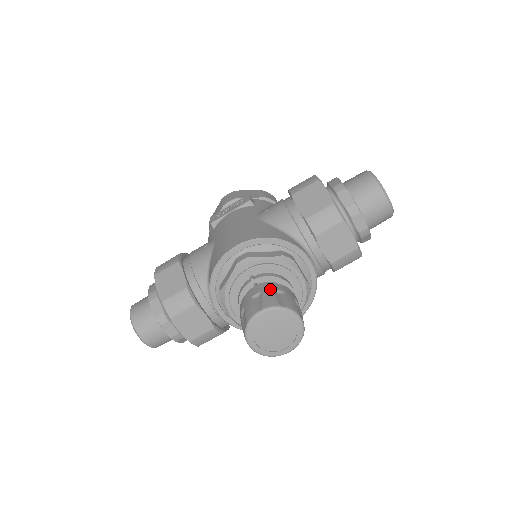
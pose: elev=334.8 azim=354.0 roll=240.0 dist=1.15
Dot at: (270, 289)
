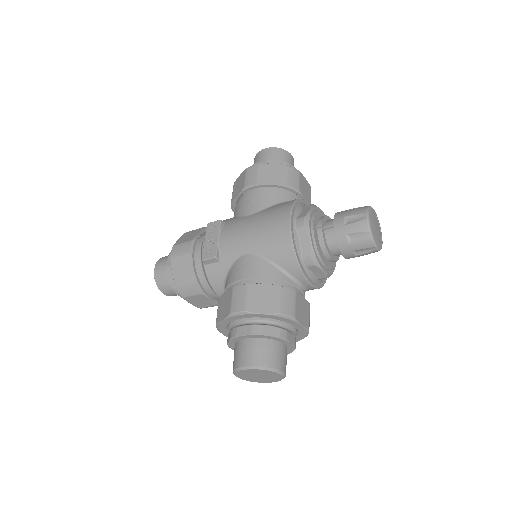
Dot at: (344, 213)
